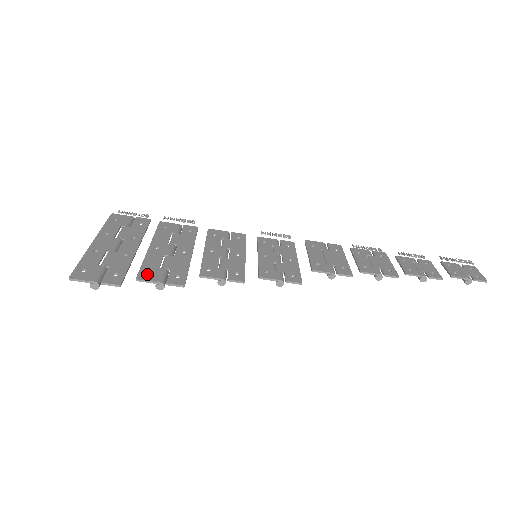
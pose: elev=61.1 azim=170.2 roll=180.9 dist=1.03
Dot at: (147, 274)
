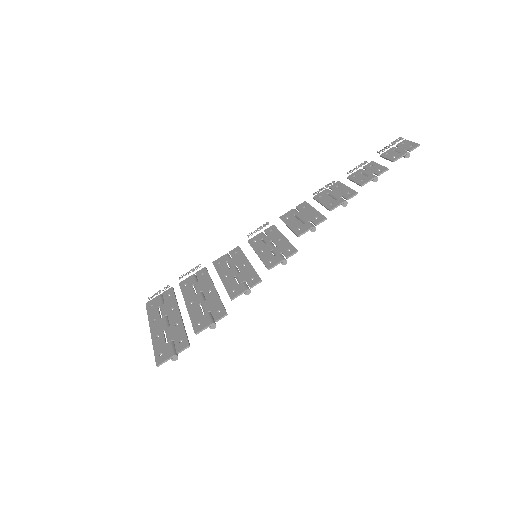
Dot at: (199, 325)
